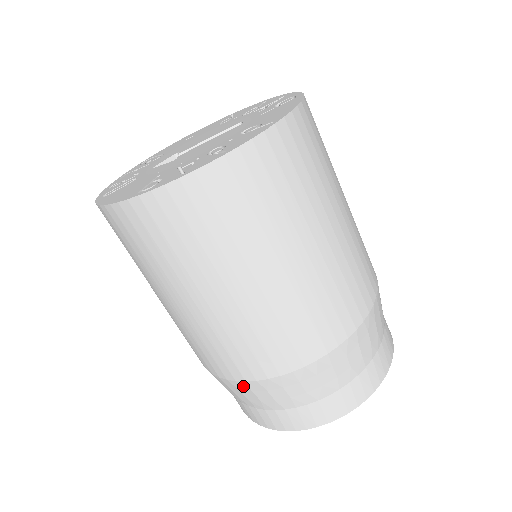
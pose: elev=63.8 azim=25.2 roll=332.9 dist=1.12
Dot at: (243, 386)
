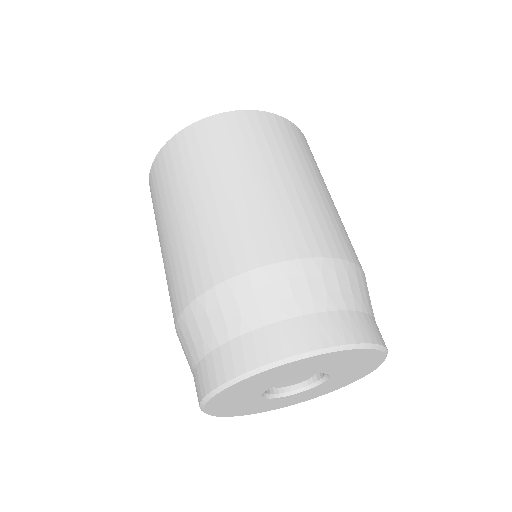
Dot at: (178, 336)
